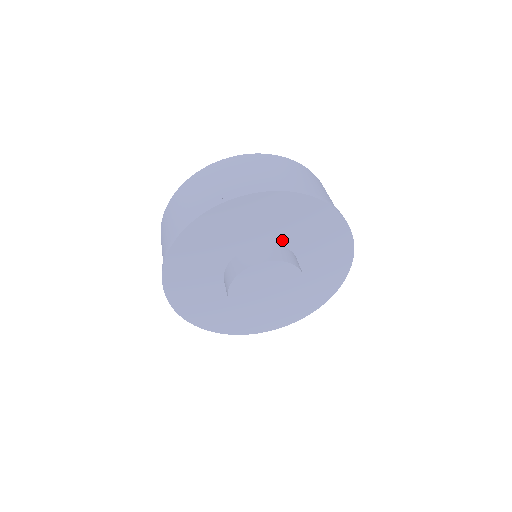
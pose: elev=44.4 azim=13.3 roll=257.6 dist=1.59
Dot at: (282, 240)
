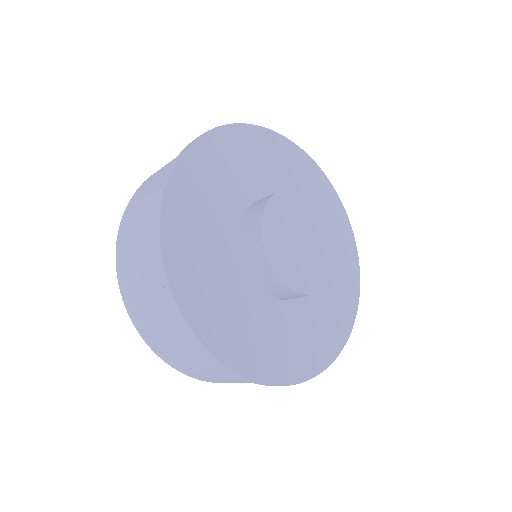
Dot at: occluded
